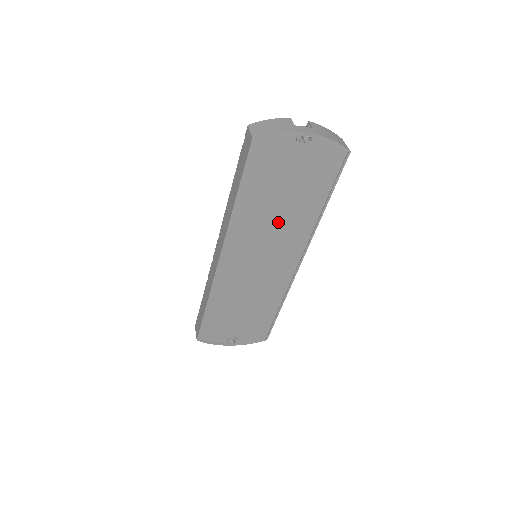
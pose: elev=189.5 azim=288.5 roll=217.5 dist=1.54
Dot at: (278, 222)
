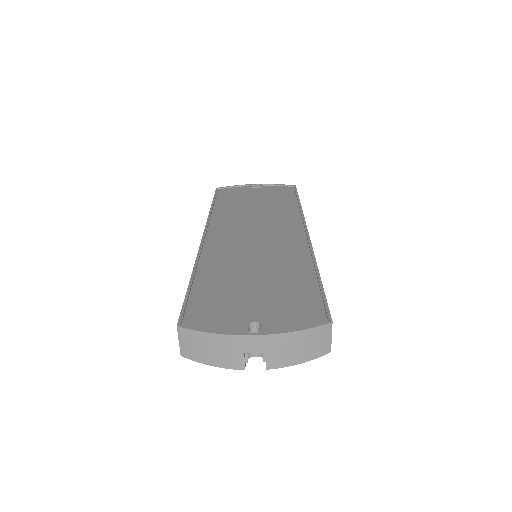
Dot at: (259, 214)
